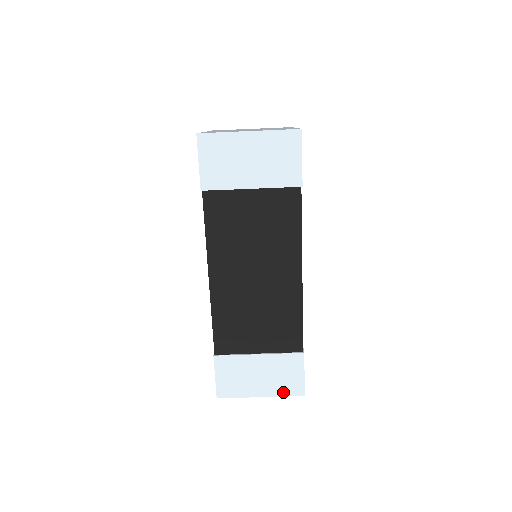
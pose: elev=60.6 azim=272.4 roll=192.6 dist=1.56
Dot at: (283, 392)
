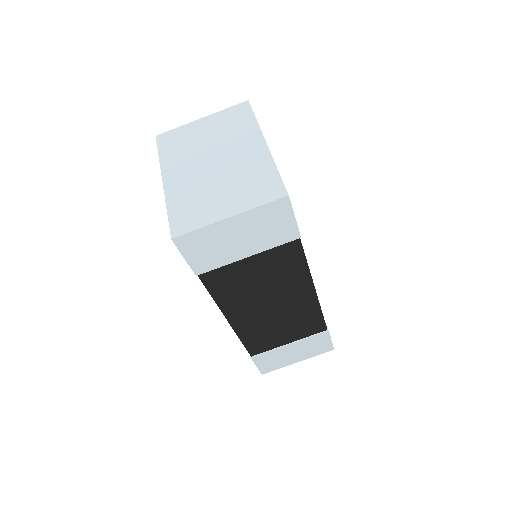
Dot at: (316, 354)
